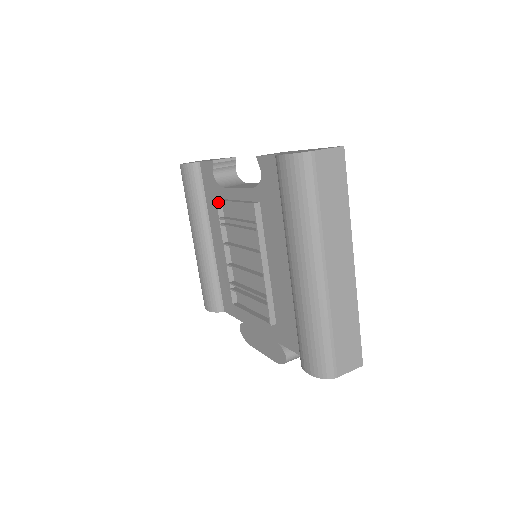
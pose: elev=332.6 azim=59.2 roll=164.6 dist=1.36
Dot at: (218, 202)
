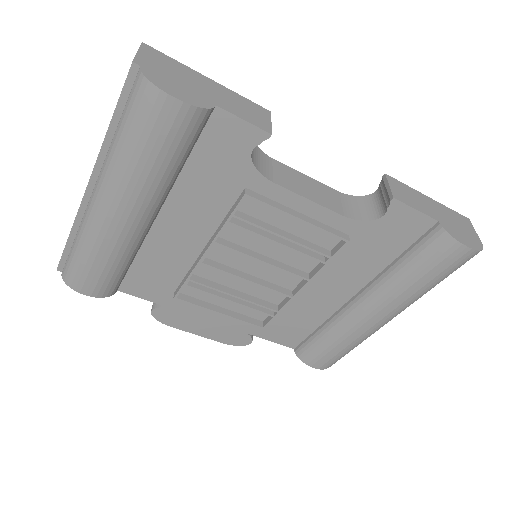
Dot at: (245, 195)
